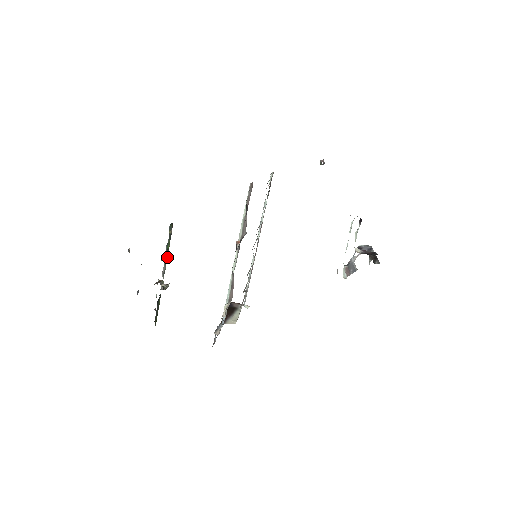
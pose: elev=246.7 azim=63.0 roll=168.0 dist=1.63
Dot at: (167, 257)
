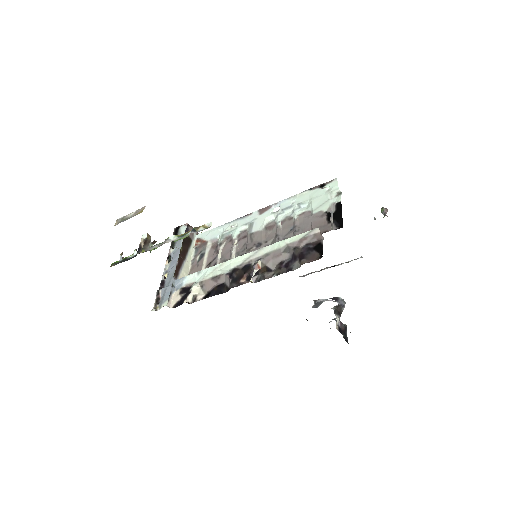
Dot at: occluded
